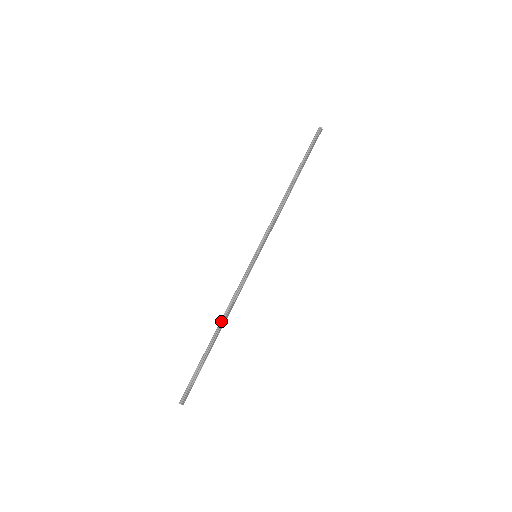
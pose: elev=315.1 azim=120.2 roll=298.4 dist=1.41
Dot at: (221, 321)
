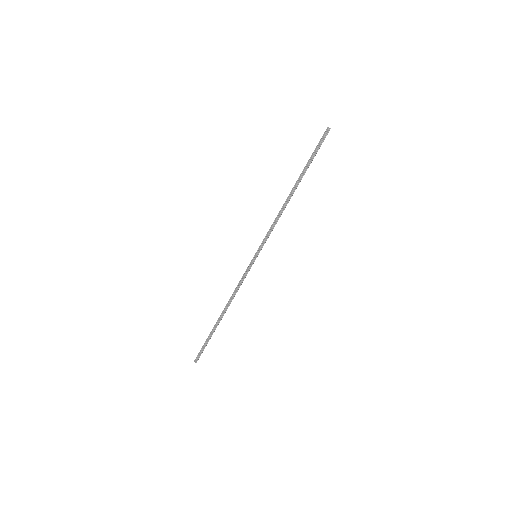
Dot at: (225, 308)
